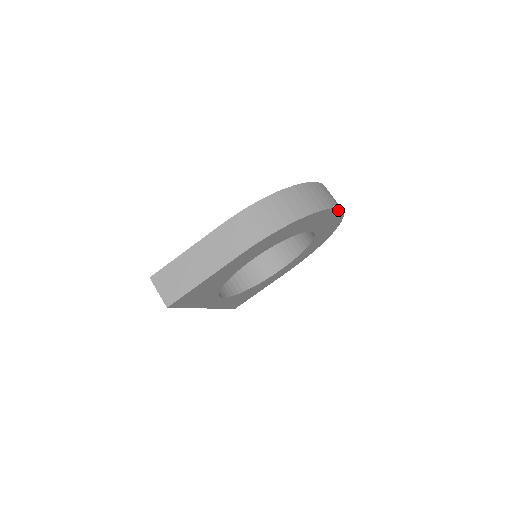
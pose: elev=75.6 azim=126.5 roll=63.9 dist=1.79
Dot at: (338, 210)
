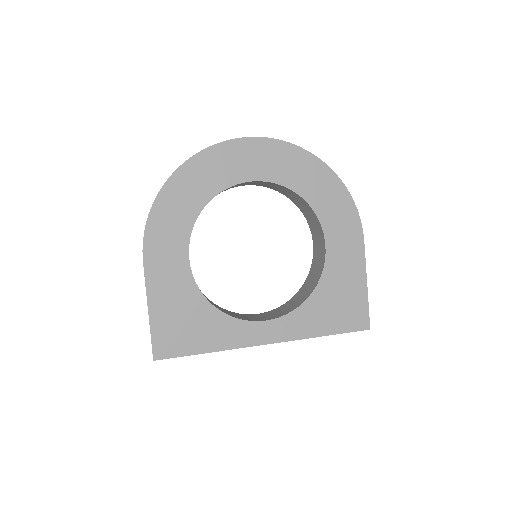
Dot at: (228, 144)
